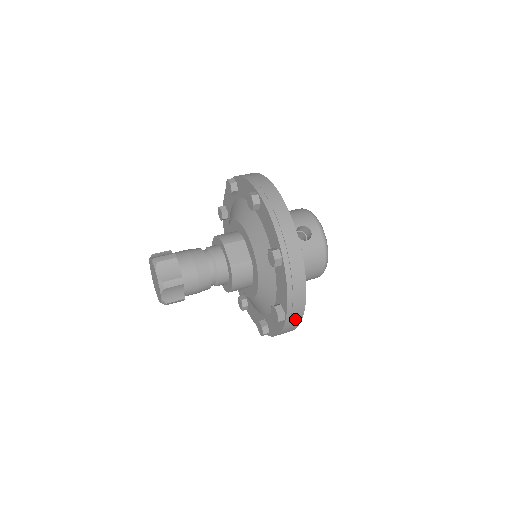
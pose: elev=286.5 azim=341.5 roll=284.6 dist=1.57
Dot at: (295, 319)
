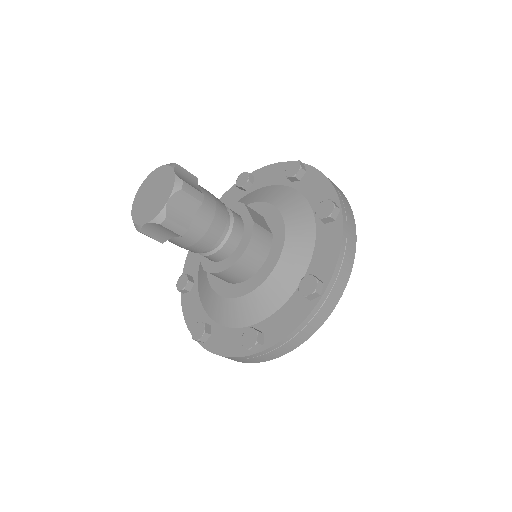
Dot at: (328, 305)
